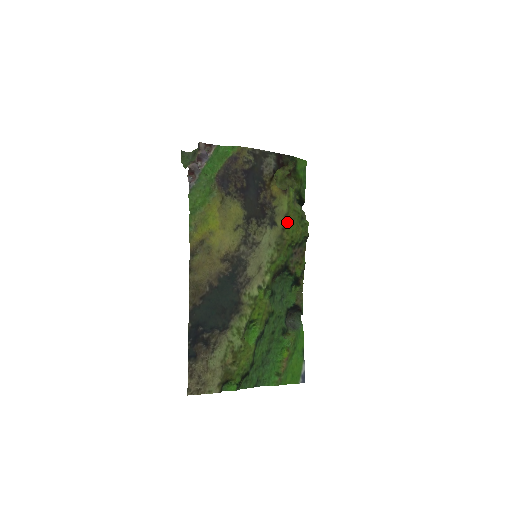
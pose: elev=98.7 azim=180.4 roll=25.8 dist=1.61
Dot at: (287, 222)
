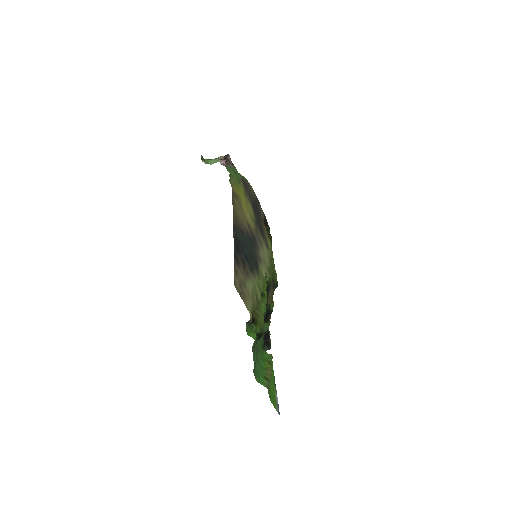
Dot at: (271, 258)
